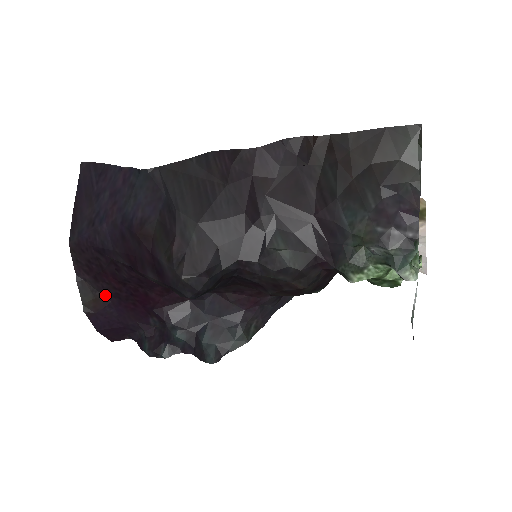
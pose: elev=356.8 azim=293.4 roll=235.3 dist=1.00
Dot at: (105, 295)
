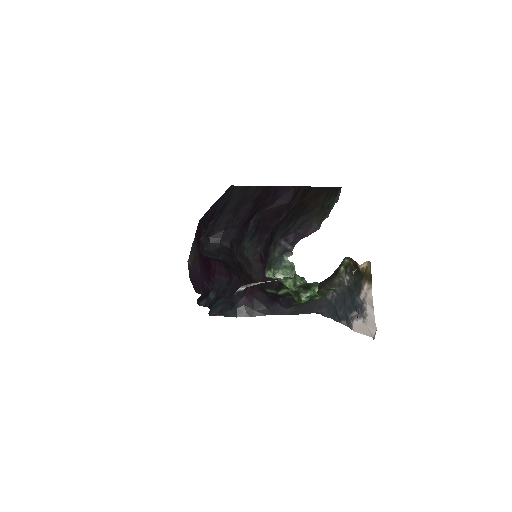
Dot at: (199, 256)
